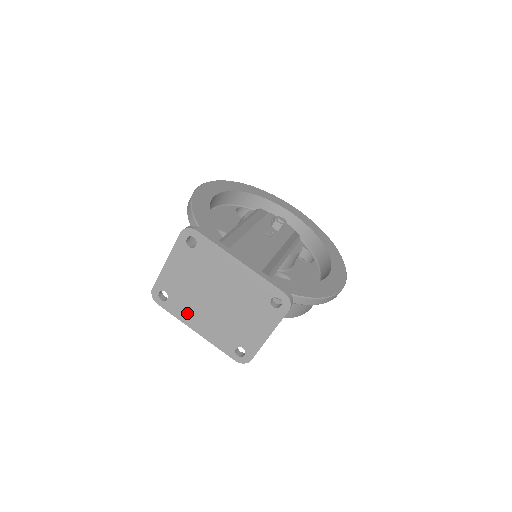
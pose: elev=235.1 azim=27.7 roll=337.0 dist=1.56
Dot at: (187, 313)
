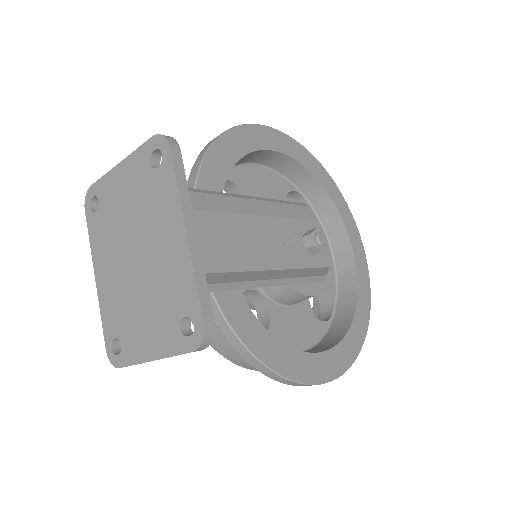
Dot at: (101, 247)
